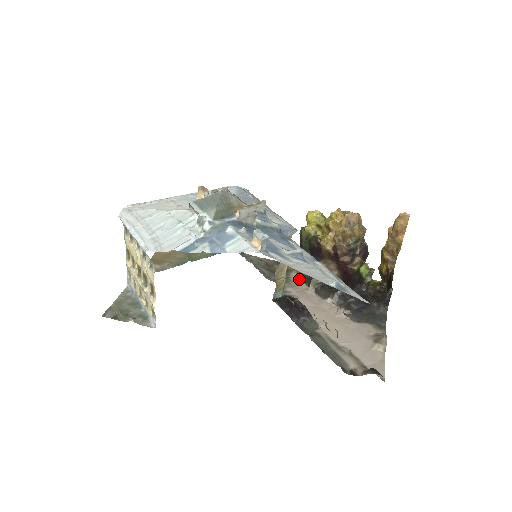
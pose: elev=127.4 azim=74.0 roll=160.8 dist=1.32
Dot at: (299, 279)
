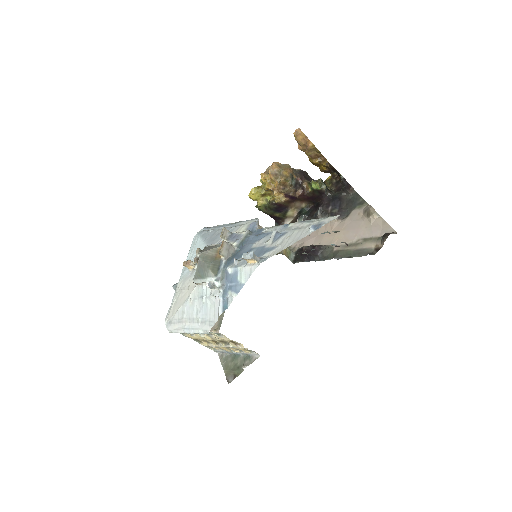
Dot at: occluded
